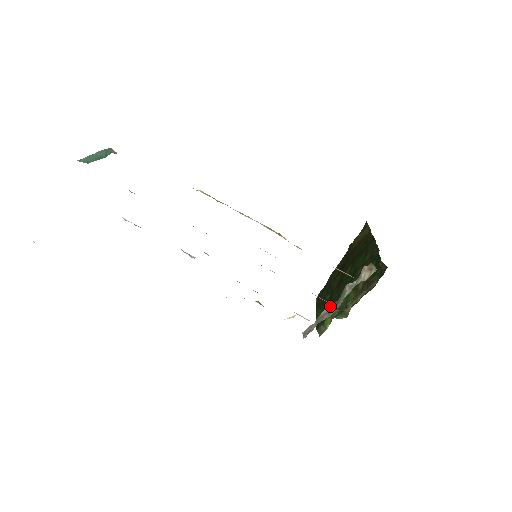
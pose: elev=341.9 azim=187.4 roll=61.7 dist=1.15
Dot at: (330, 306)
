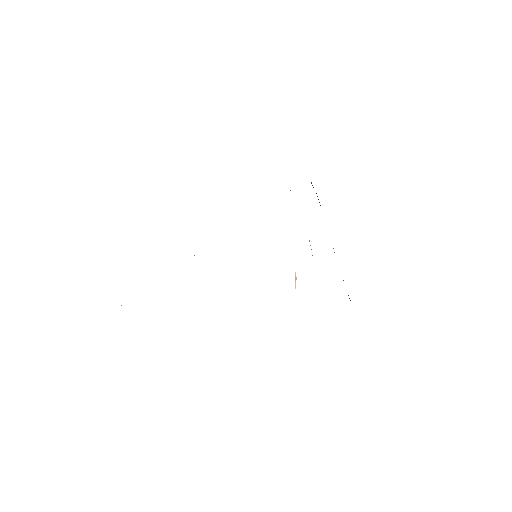
Dot at: occluded
